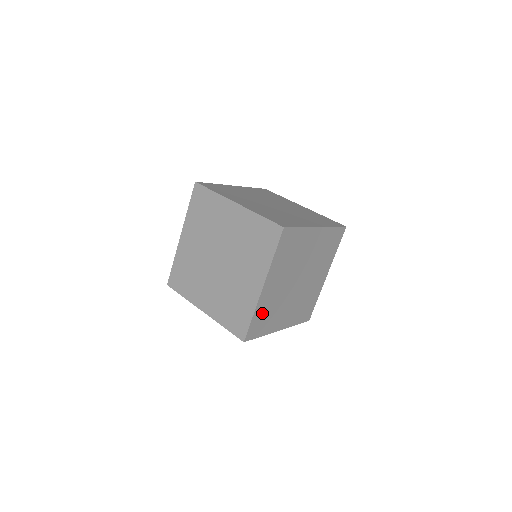
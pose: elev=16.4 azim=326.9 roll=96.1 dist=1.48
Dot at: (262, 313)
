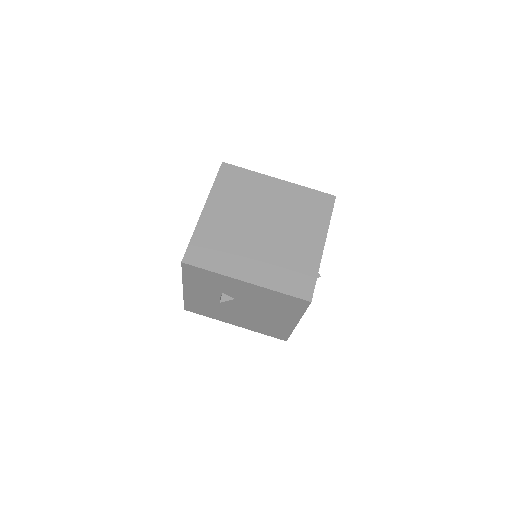
Dot at: (208, 240)
